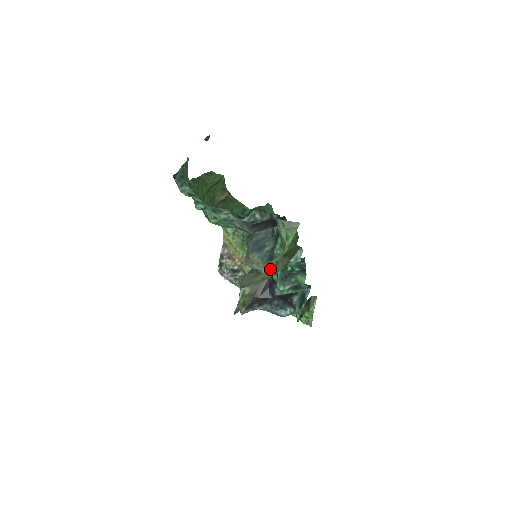
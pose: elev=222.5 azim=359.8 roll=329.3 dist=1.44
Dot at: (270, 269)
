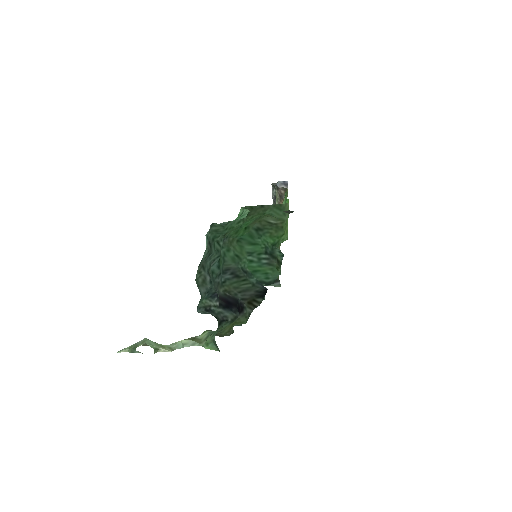
Dot at: (178, 342)
